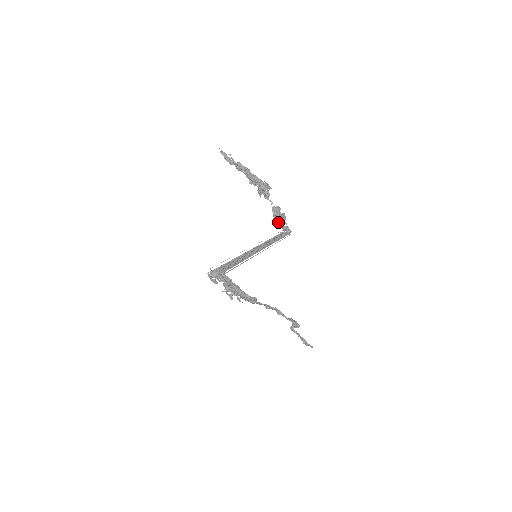
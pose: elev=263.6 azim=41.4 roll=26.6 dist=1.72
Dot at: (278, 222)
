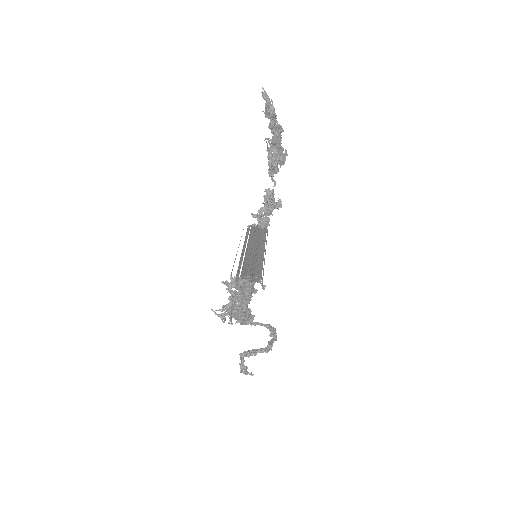
Dot at: (268, 211)
